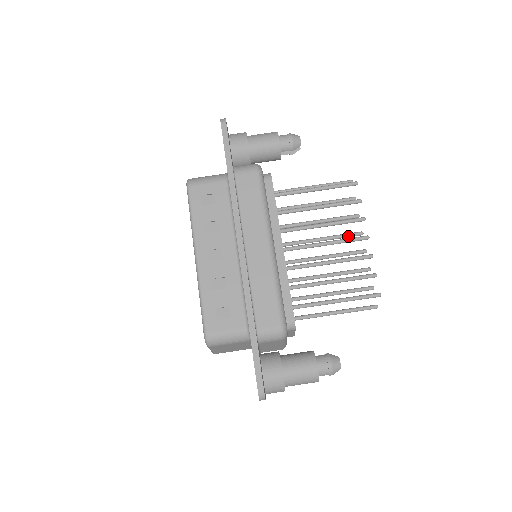
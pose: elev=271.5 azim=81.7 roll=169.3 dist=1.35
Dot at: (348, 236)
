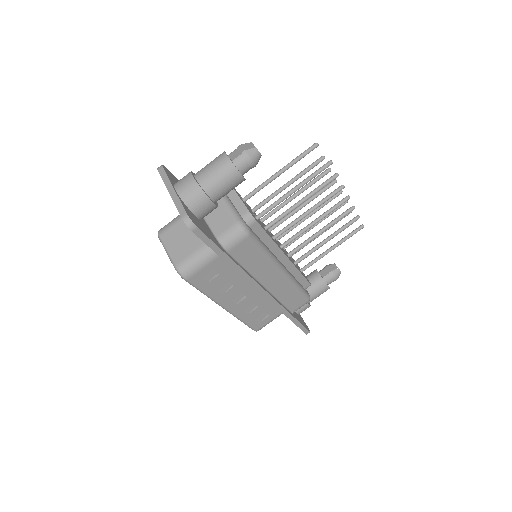
Dot at: occluded
